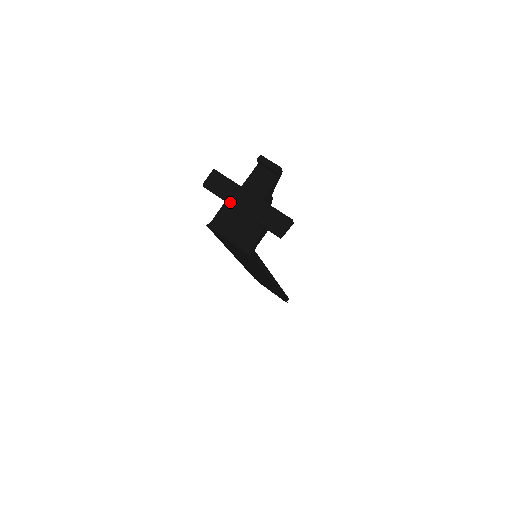
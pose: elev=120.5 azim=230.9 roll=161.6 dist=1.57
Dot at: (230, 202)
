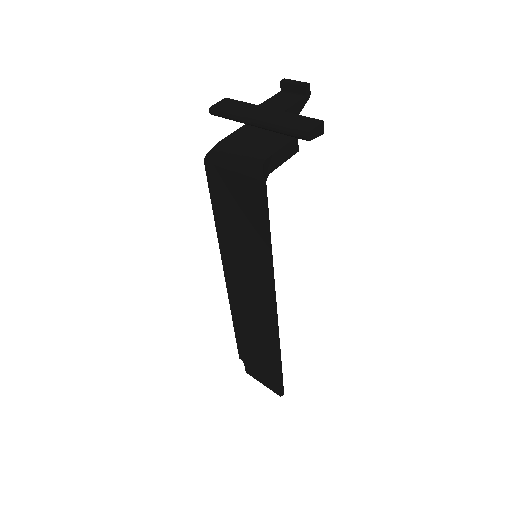
Dot at: (242, 116)
